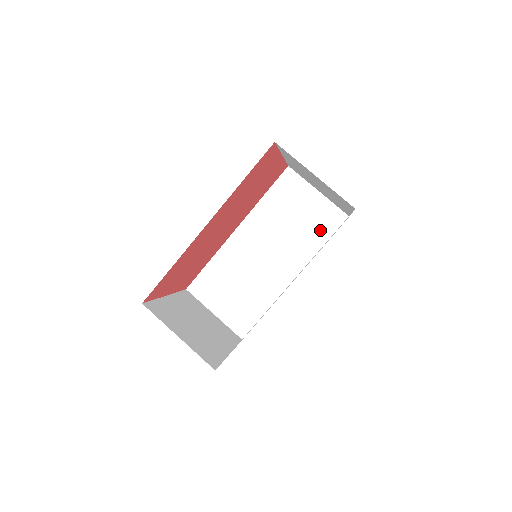
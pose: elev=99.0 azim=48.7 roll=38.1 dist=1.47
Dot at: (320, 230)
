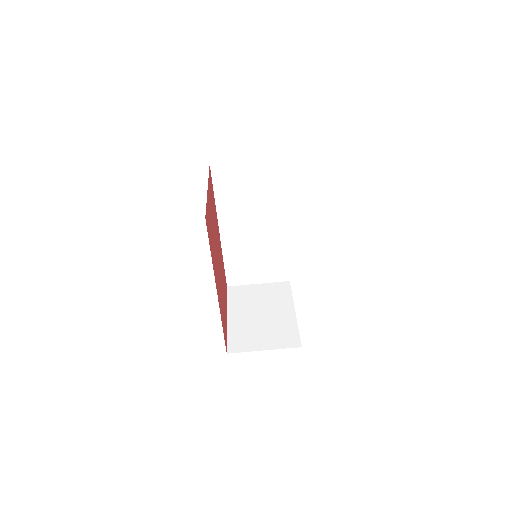
Dot at: (274, 183)
